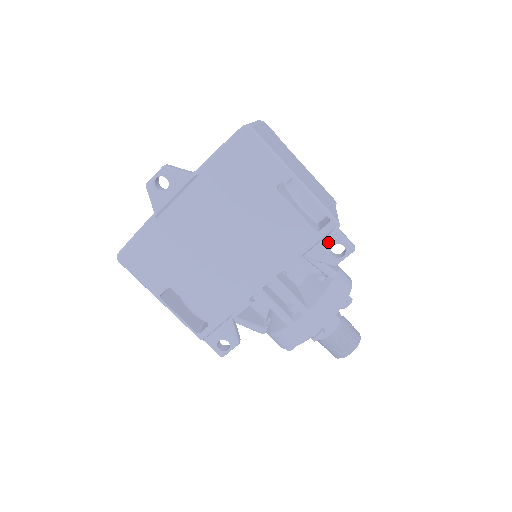
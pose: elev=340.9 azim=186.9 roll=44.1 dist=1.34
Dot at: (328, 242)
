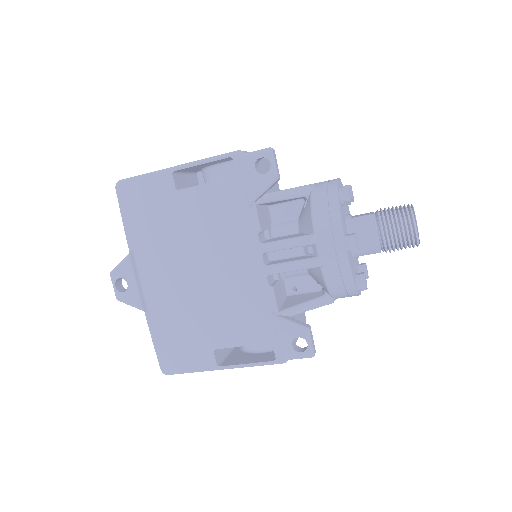
Dot at: (248, 171)
